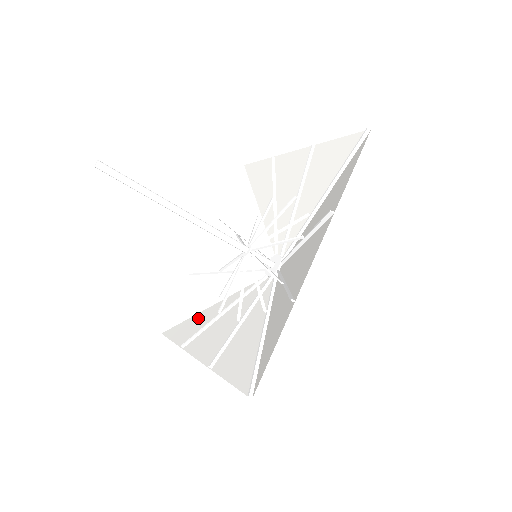
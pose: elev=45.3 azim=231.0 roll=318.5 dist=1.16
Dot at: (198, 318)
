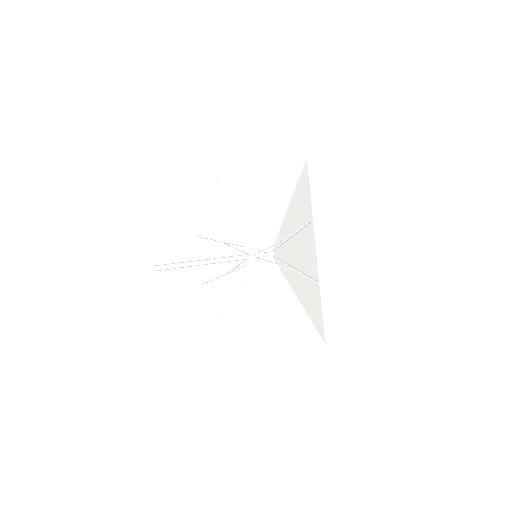
Dot at: (232, 310)
